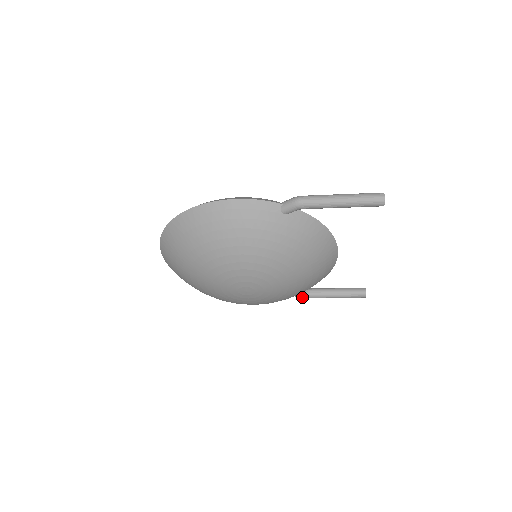
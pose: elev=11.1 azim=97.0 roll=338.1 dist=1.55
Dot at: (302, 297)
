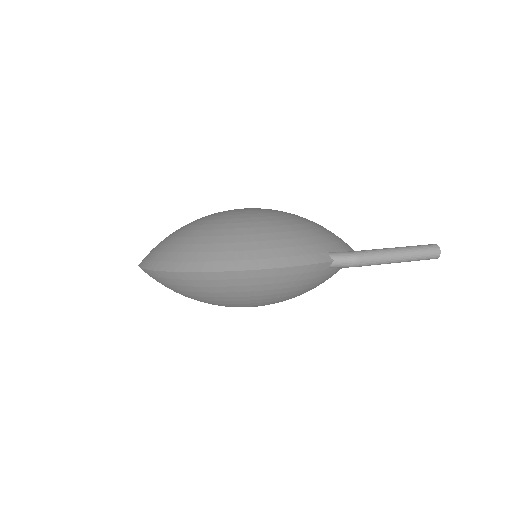
Dot at: occluded
